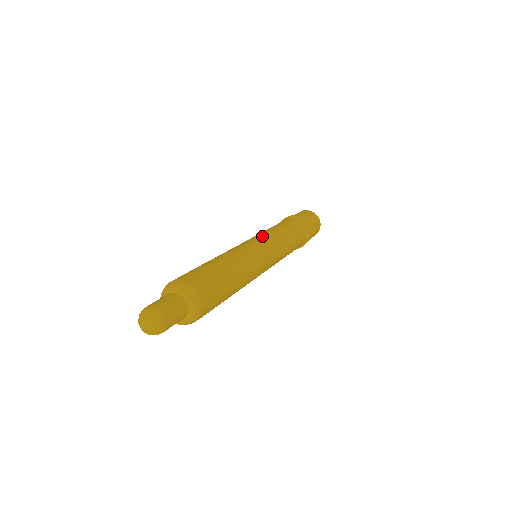
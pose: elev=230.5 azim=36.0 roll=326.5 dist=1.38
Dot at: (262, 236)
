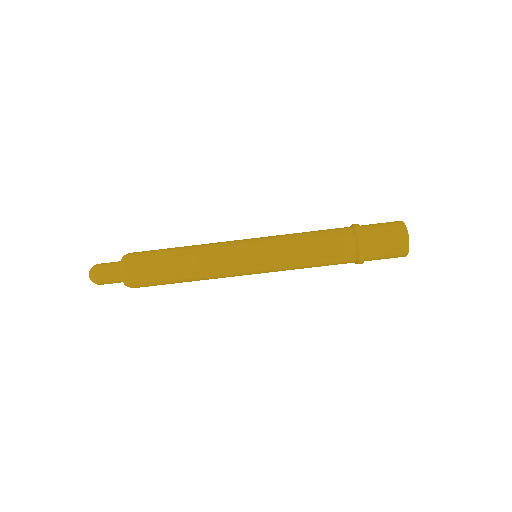
Dot at: occluded
